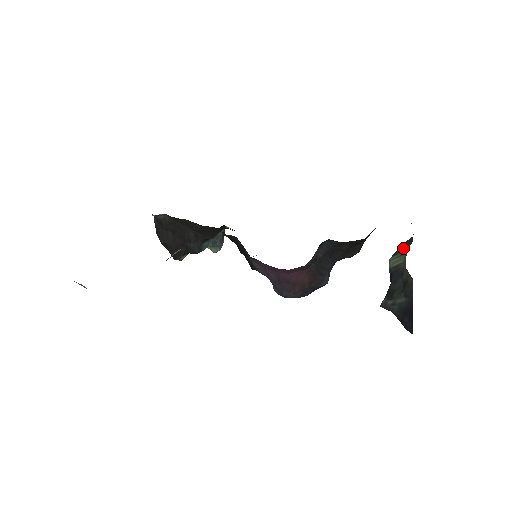
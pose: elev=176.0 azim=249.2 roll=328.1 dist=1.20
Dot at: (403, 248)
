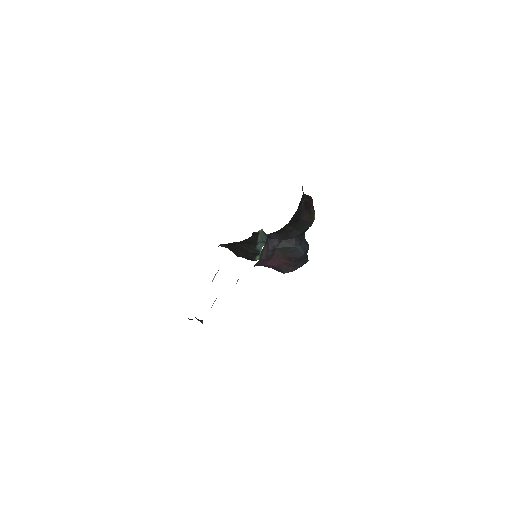
Dot at: occluded
